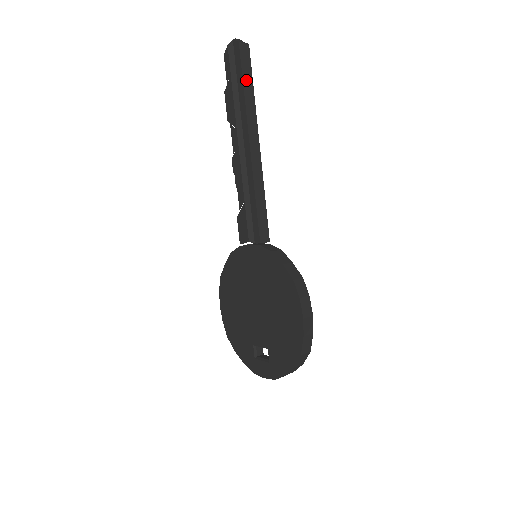
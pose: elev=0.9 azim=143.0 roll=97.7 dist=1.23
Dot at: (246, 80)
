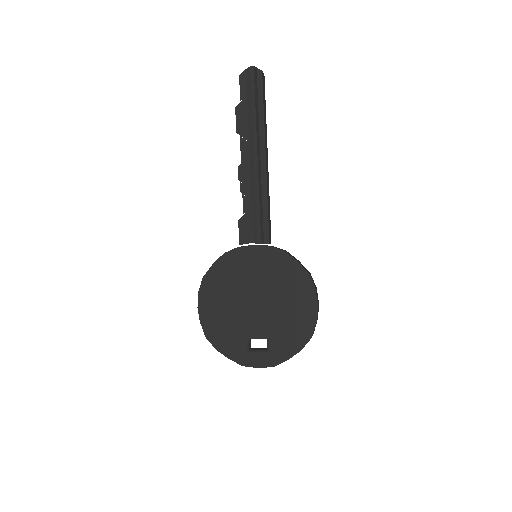
Dot at: (264, 103)
